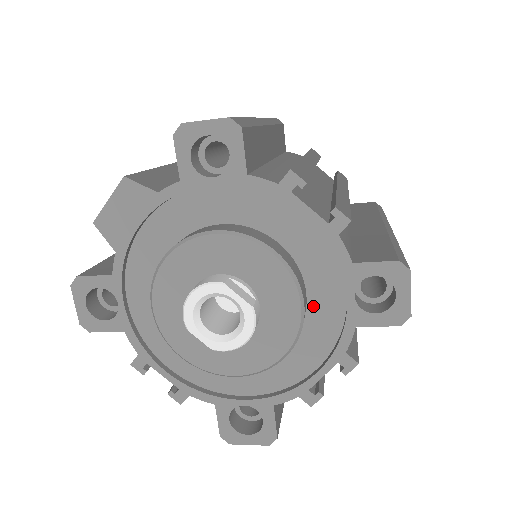
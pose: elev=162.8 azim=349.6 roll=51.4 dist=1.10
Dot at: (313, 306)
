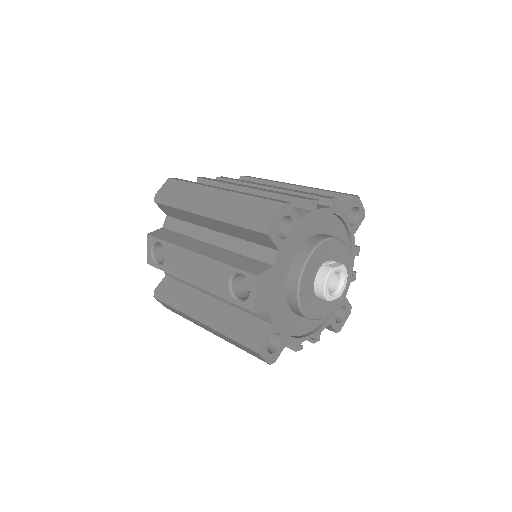
Dot at: occluded
